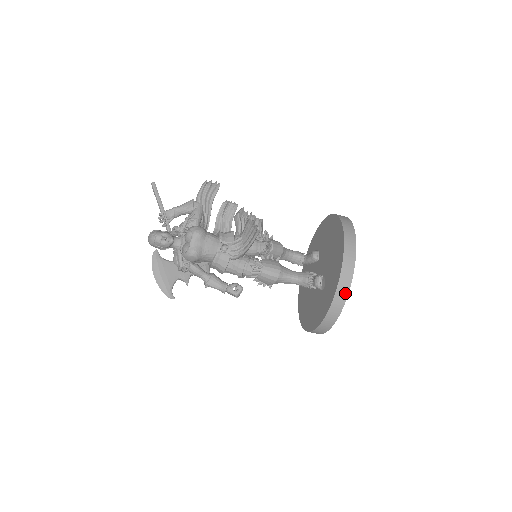
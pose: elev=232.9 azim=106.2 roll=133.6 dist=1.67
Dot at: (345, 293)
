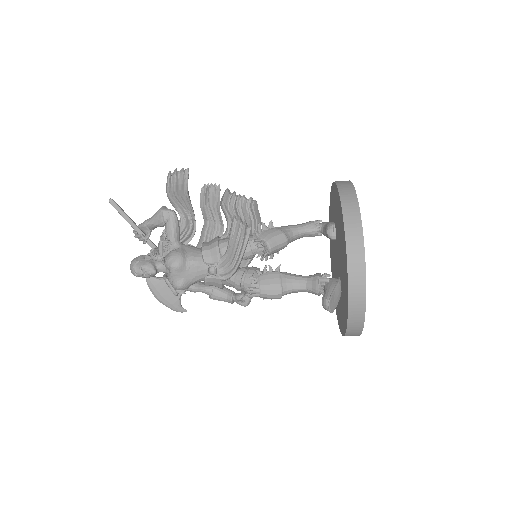
Dot at: (360, 322)
